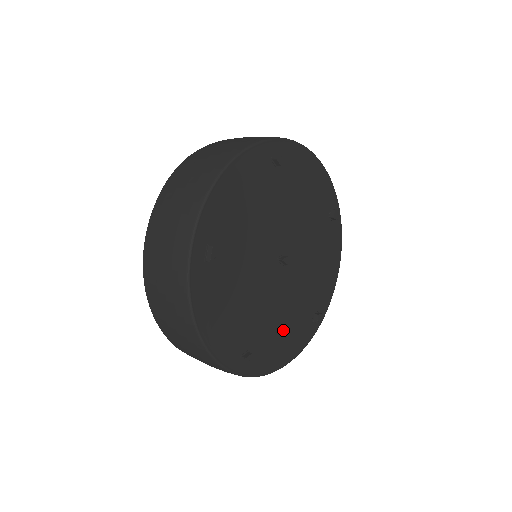
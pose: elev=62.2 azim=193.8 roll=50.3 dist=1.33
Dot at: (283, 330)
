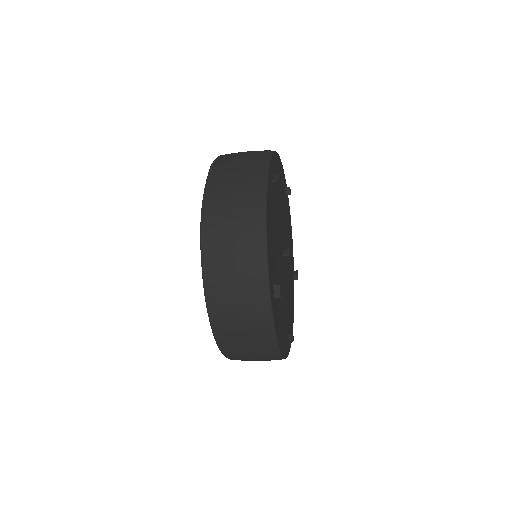
Dot at: (290, 302)
